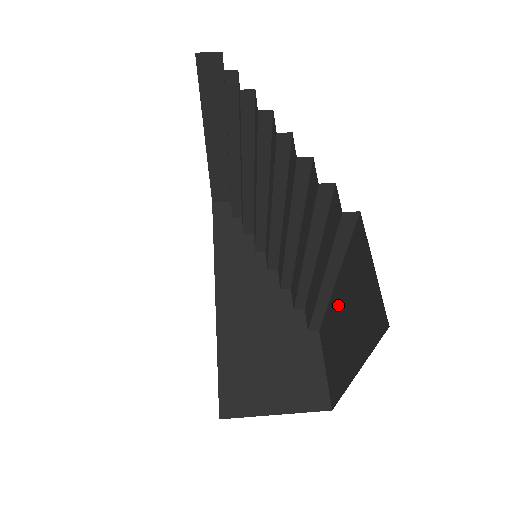
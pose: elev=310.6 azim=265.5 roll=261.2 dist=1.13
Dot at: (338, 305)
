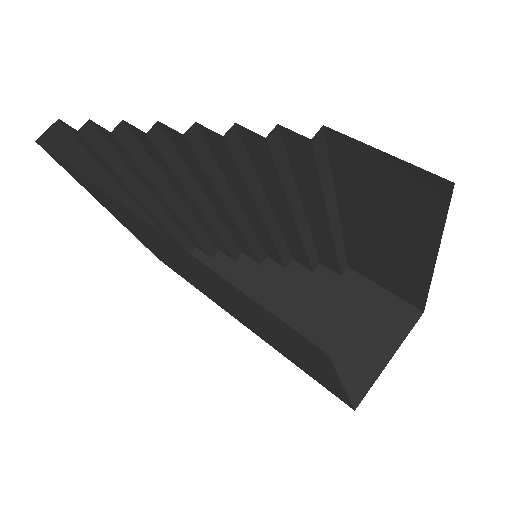
Dot at: (359, 226)
